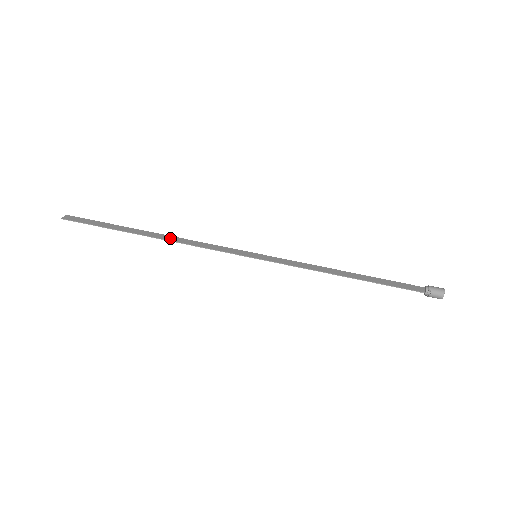
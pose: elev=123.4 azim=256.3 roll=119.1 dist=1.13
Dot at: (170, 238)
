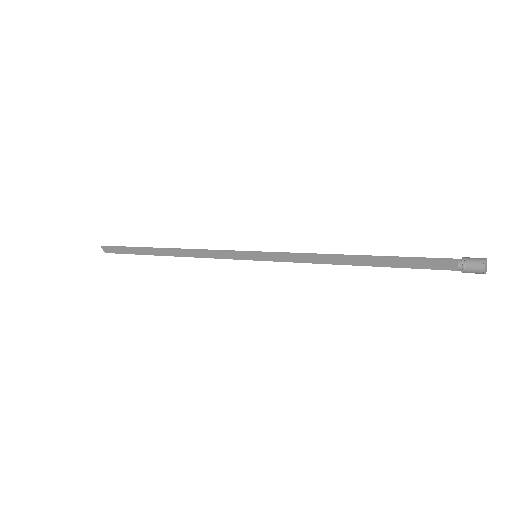
Dot at: (180, 252)
